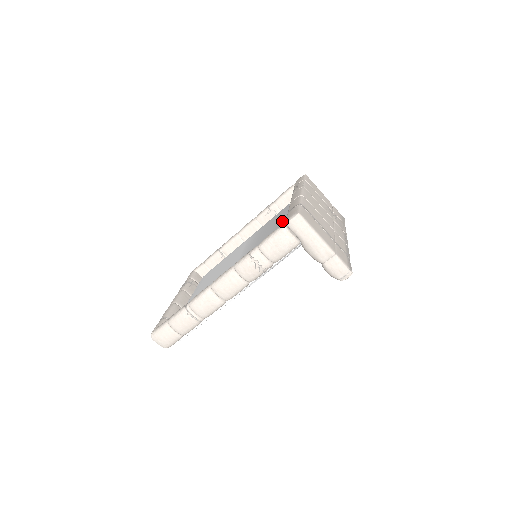
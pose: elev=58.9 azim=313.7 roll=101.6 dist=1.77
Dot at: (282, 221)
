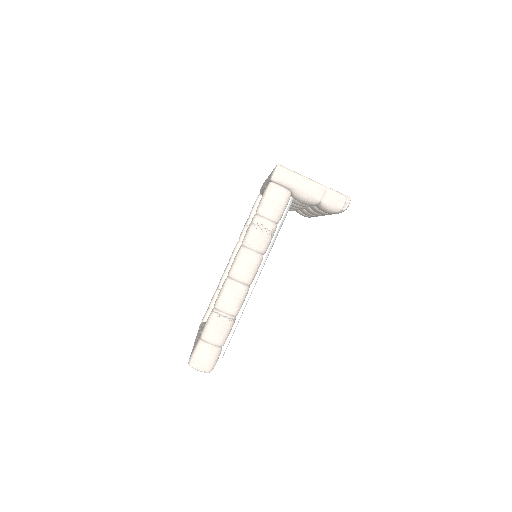
Dot at: occluded
